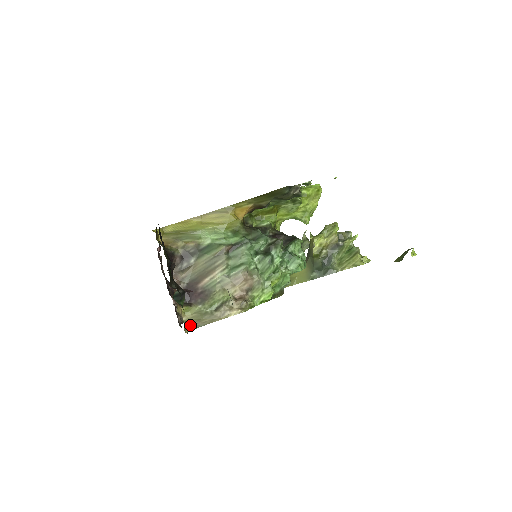
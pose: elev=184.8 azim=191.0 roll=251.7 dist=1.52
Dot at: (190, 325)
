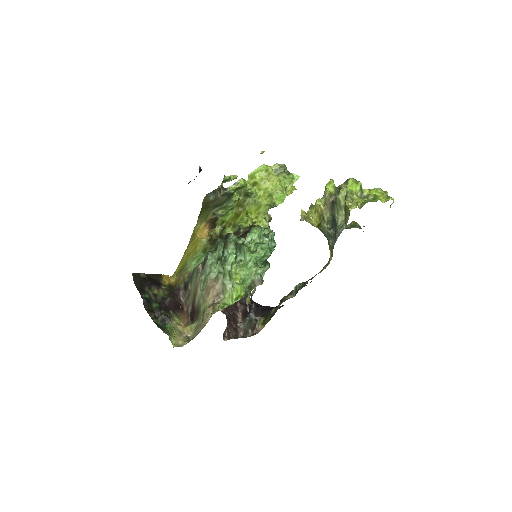
Dot at: (191, 339)
